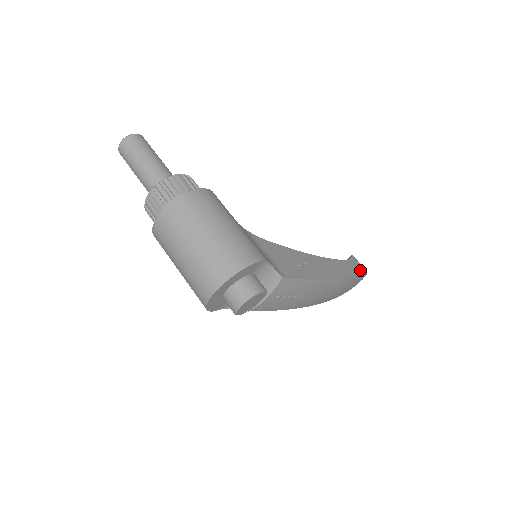
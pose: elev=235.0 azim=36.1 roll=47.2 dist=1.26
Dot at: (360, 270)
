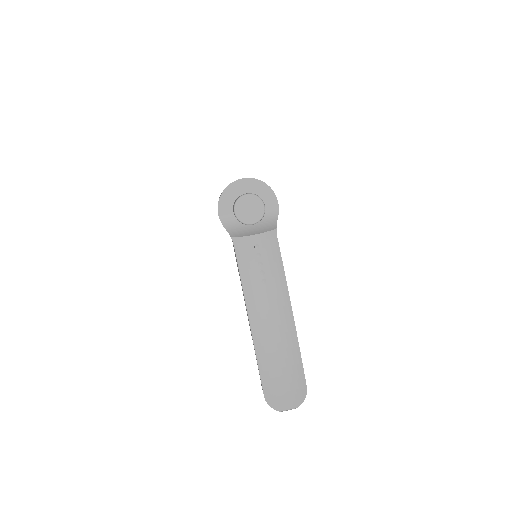
Dot at: (304, 375)
